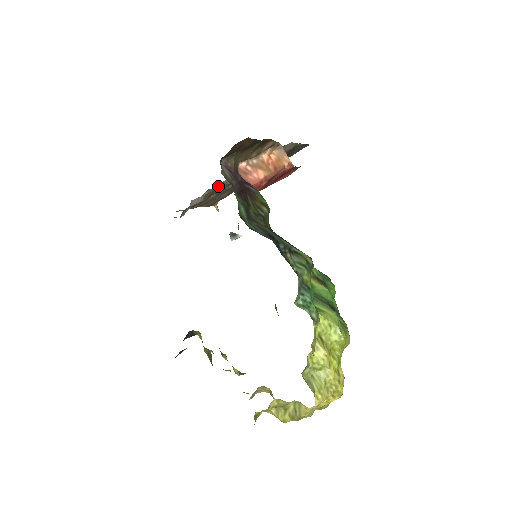
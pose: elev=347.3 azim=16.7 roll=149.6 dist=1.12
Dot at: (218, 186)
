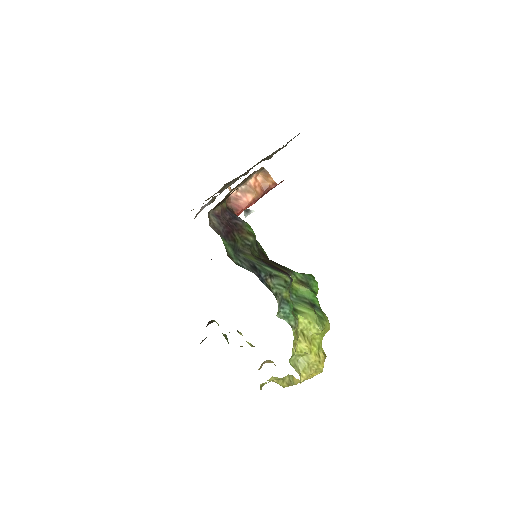
Dot at: (222, 190)
